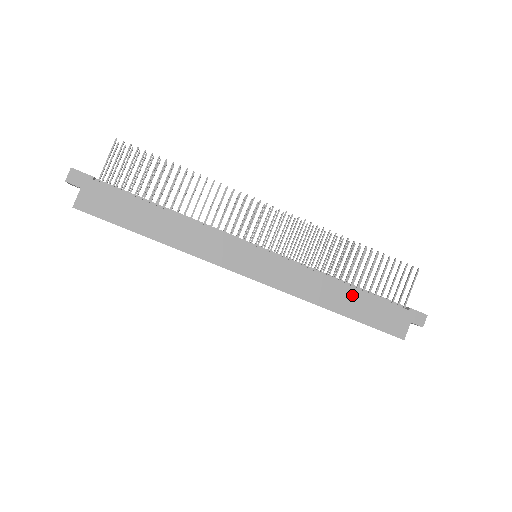
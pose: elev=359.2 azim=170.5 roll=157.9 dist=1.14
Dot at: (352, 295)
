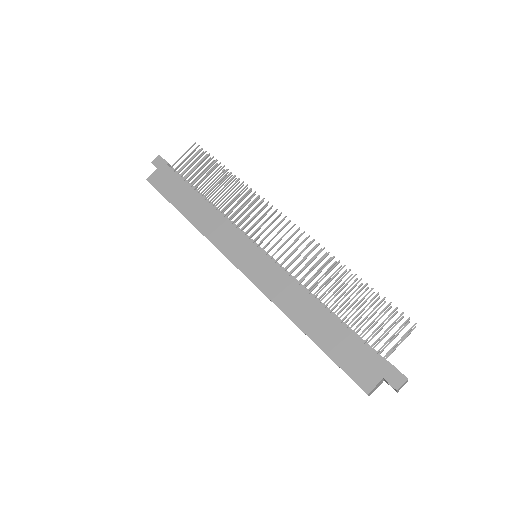
Dot at: (326, 320)
